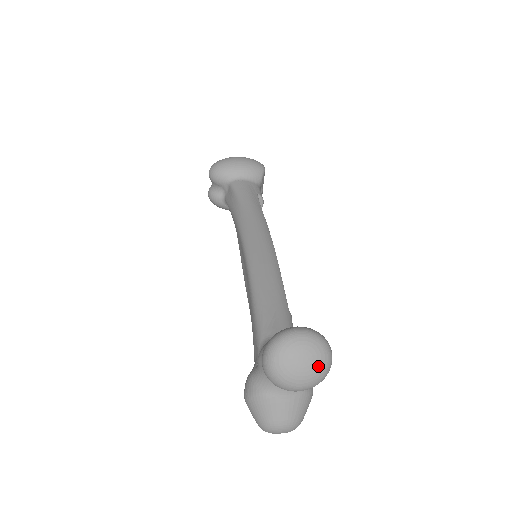
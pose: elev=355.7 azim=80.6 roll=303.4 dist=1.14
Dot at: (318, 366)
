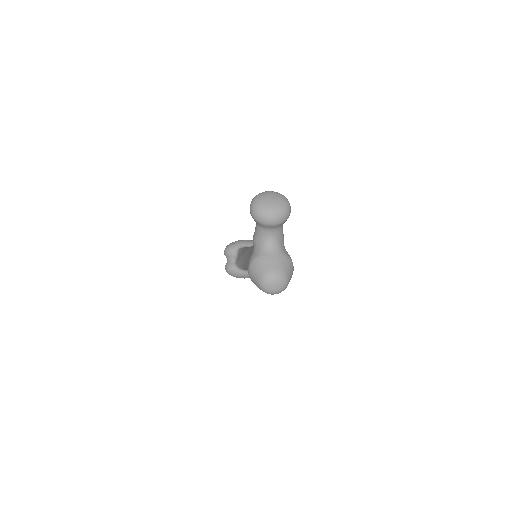
Dot at: (281, 202)
